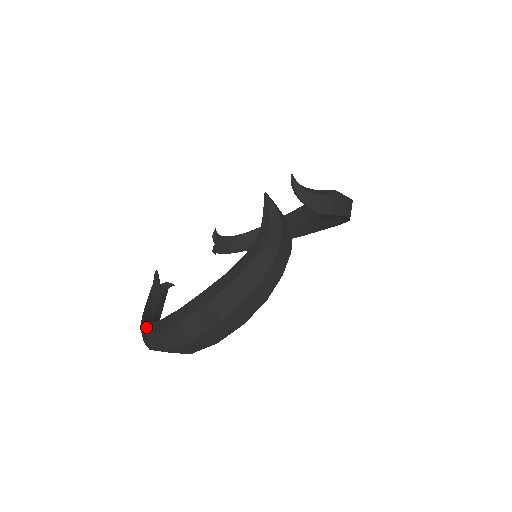
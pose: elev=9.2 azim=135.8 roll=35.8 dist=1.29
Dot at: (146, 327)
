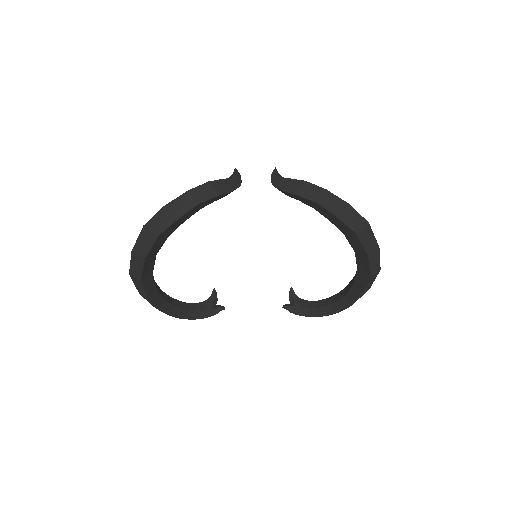
Dot at: occluded
